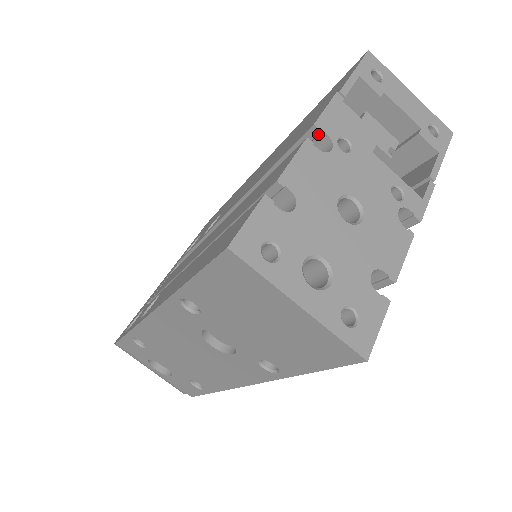
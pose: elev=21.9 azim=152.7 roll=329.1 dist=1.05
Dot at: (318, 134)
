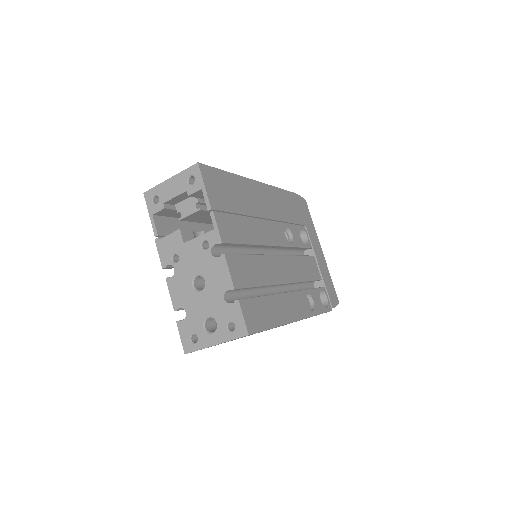
Dot at: (168, 267)
